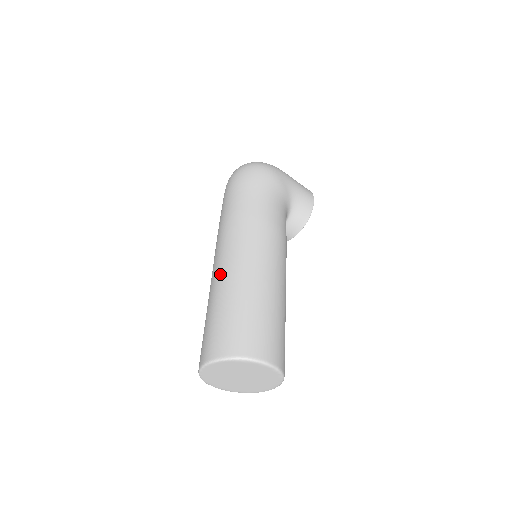
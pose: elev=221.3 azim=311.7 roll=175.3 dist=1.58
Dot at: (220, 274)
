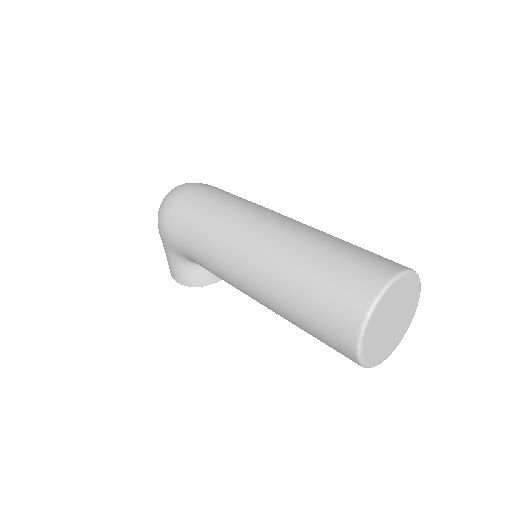
Dot at: (295, 230)
